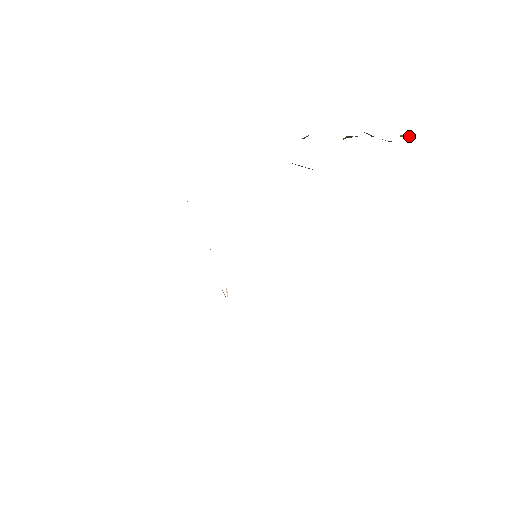
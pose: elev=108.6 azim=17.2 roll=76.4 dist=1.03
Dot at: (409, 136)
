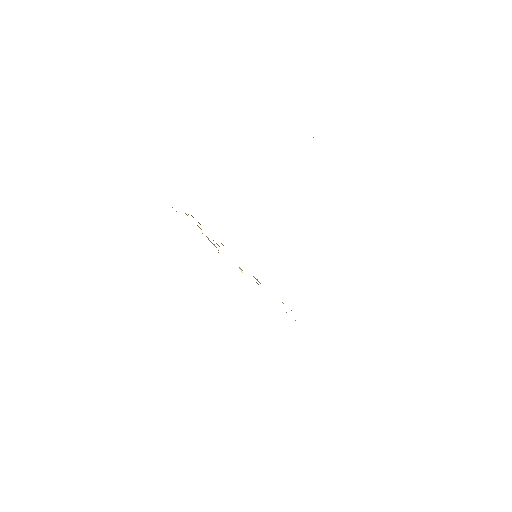
Dot at: occluded
